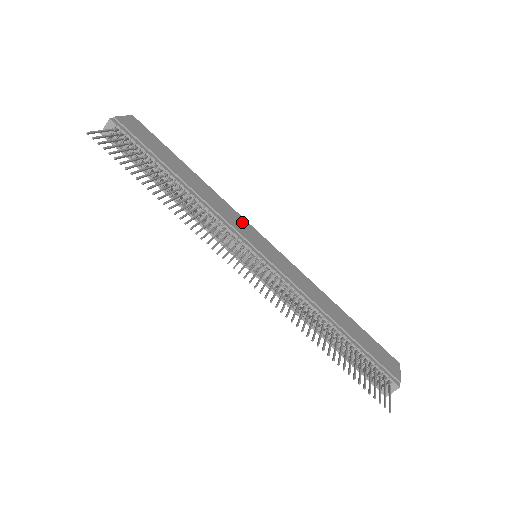
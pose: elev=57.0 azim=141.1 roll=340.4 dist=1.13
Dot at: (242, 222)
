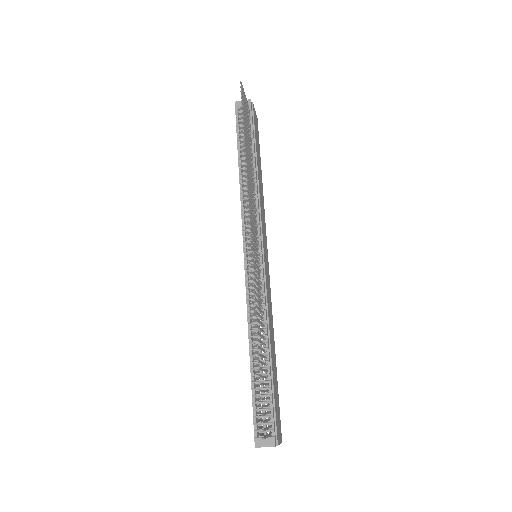
Dot at: (265, 231)
